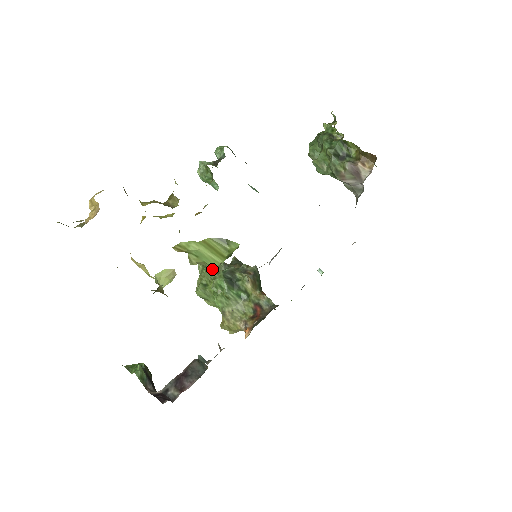
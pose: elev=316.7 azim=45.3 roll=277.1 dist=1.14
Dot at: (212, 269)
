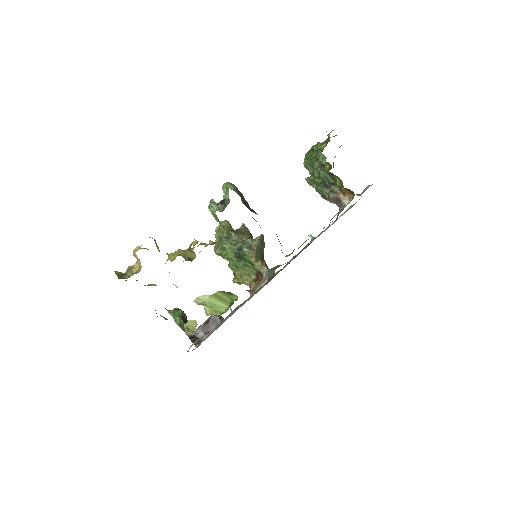
Dot at: (225, 241)
